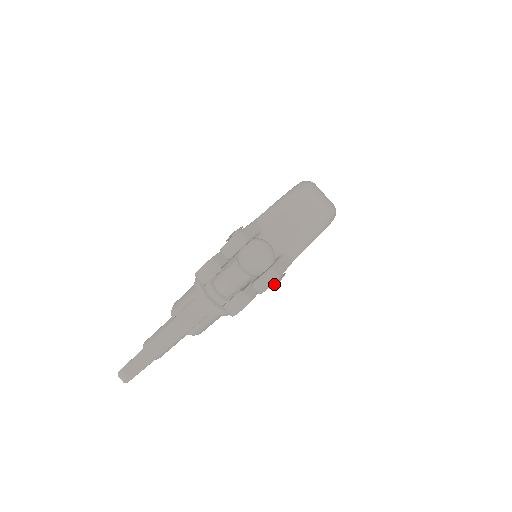
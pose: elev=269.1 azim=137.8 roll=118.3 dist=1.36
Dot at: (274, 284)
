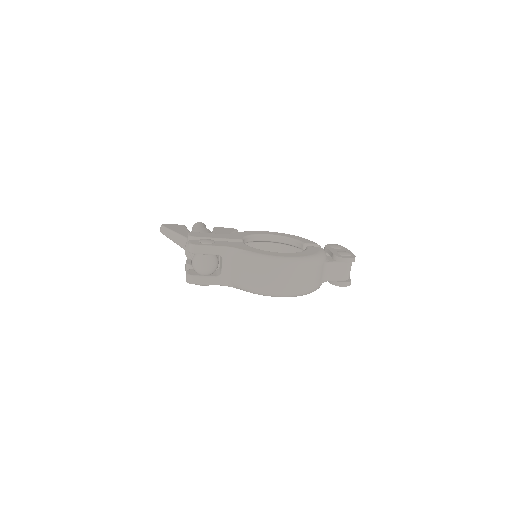
Dot at: occluded
